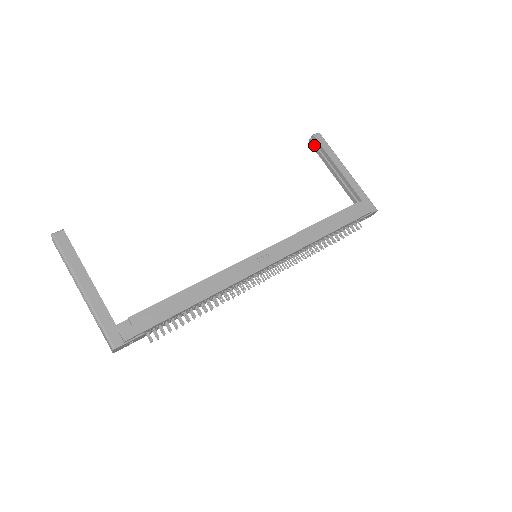
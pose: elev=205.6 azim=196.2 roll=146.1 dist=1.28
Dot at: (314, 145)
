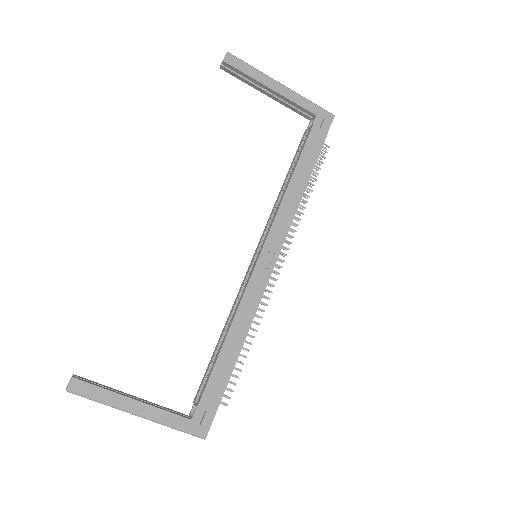
Dot at: (230, 71)
